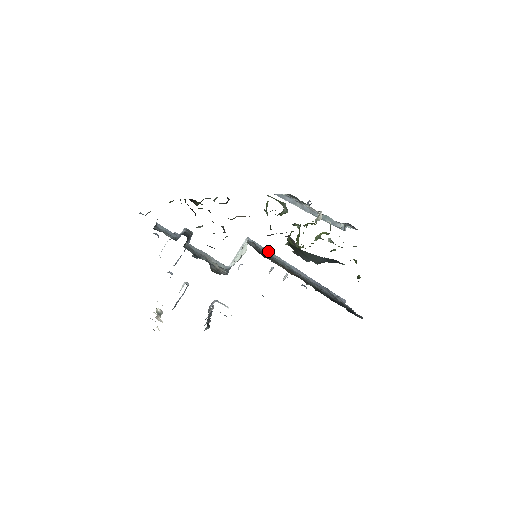
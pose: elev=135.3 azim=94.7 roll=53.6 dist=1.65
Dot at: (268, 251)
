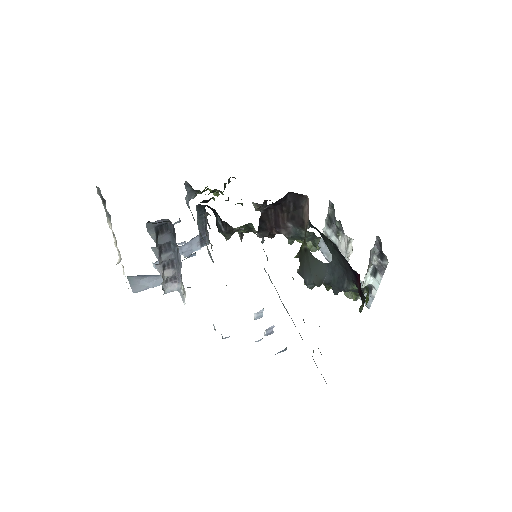
Dot at: (270, 279)
